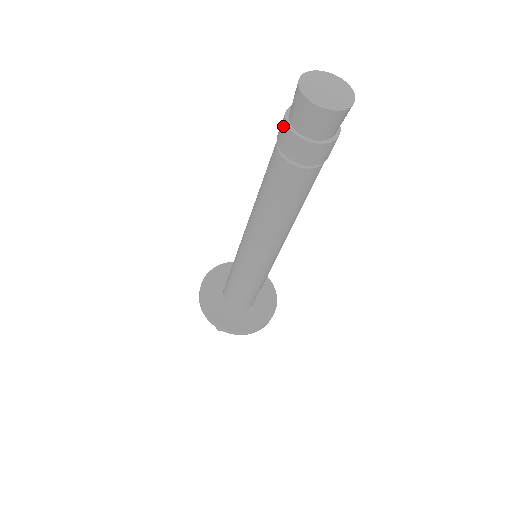
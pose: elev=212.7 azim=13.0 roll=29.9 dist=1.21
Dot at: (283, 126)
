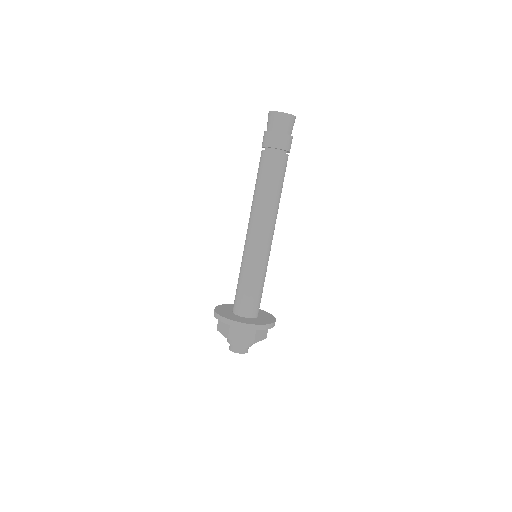
Dot at: (264, 135)
